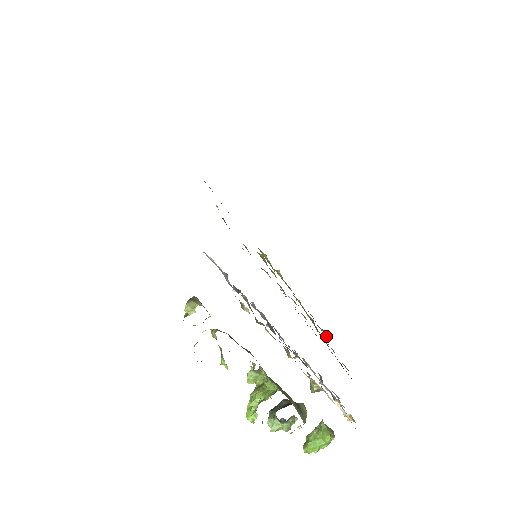
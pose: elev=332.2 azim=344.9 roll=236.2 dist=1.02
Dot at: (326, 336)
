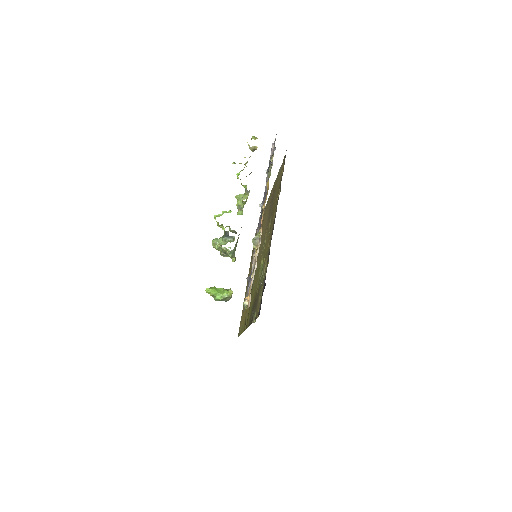
Dot at: occluded
